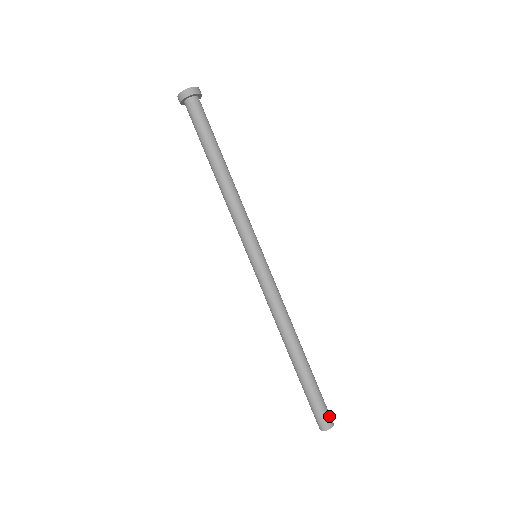
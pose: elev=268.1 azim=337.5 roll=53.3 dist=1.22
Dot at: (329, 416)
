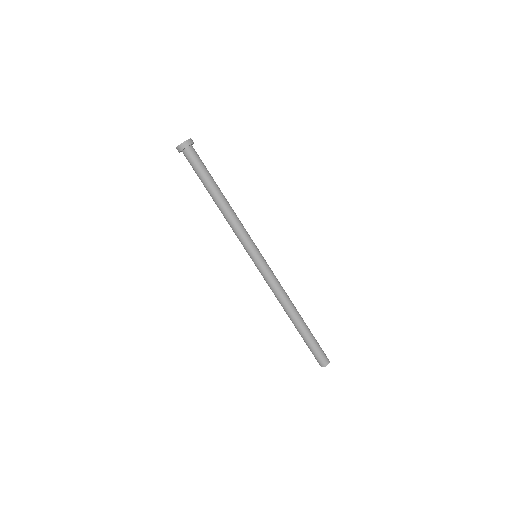
Dot at: occluded
